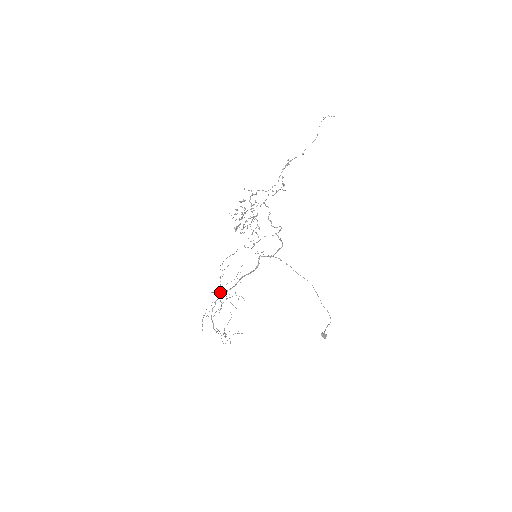
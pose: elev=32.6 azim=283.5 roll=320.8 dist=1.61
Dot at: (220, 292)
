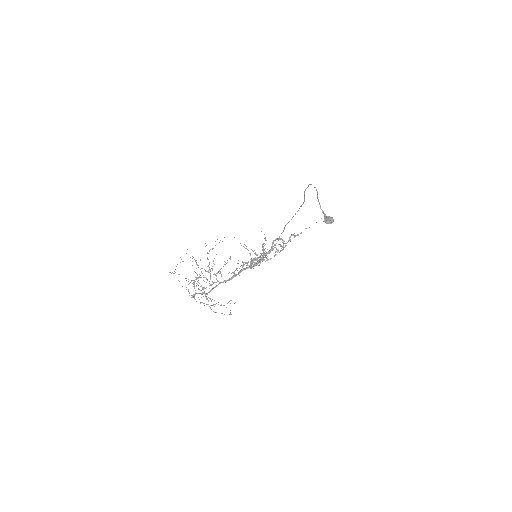
Dot at: occluded
